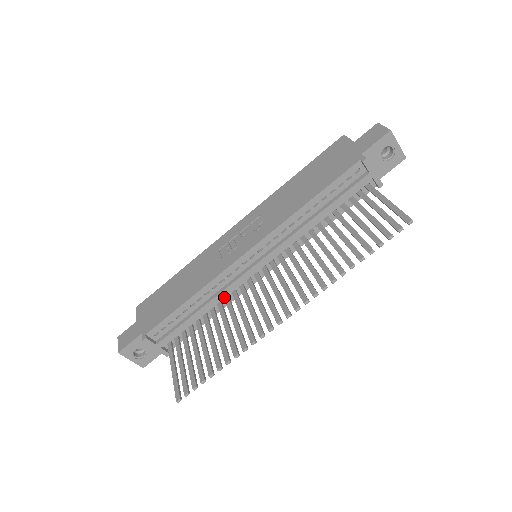
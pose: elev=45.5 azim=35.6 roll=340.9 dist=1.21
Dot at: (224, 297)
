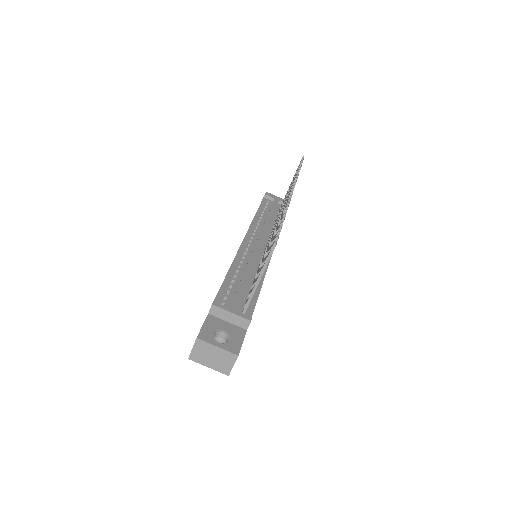
Dot at: (256, 270)
